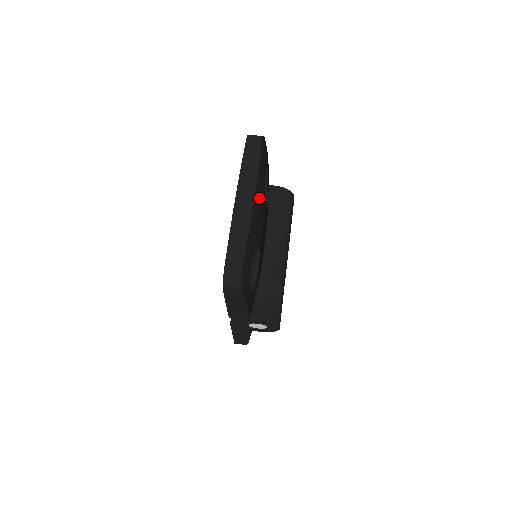
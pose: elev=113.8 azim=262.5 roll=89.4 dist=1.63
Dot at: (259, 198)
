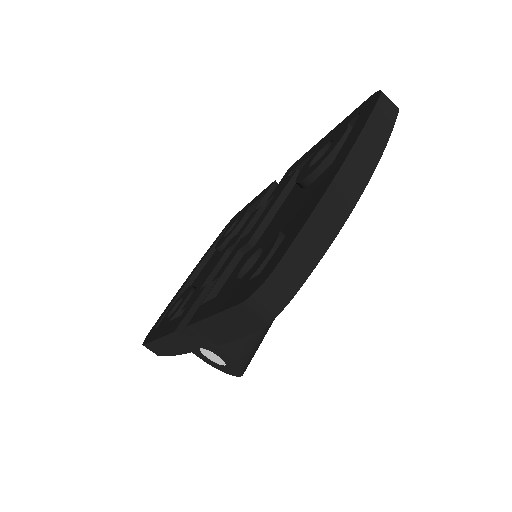
Dot at: occluded
